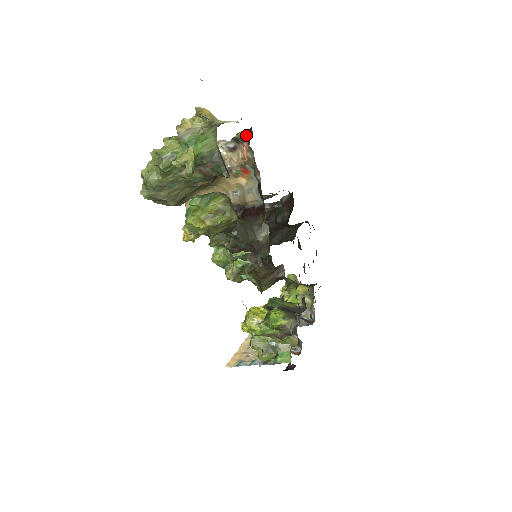
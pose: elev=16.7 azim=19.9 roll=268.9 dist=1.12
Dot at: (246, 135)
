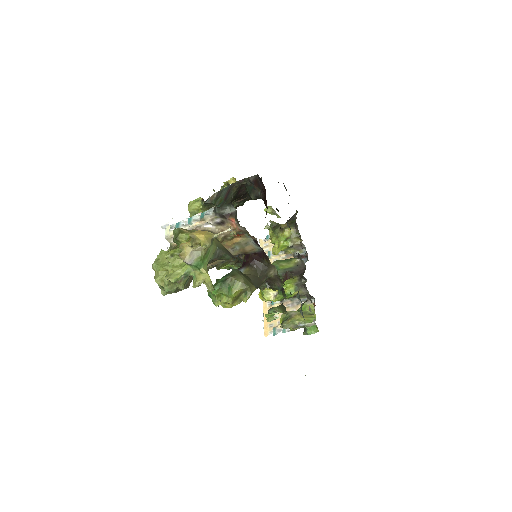
Dot at: (228, 209)
